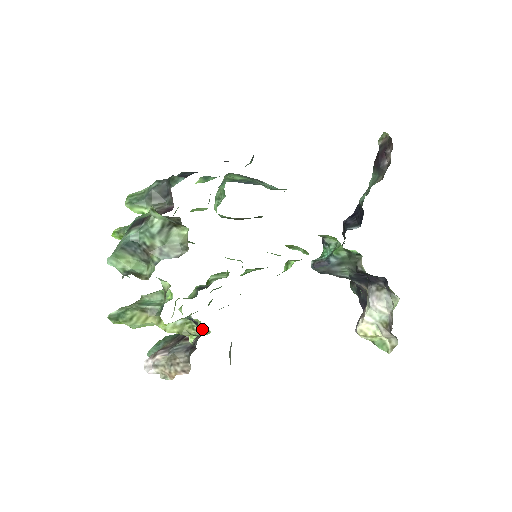
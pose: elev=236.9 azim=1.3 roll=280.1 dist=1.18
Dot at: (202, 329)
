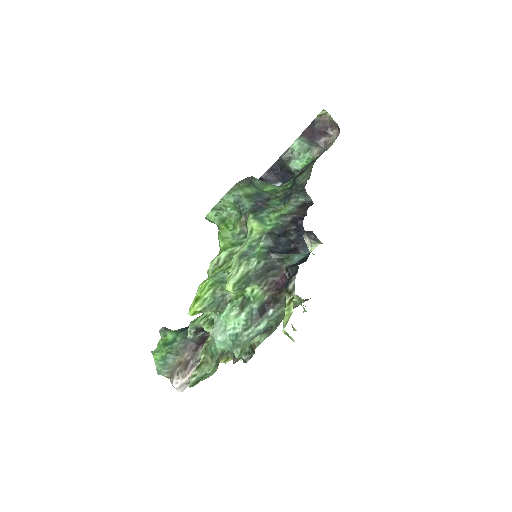
Dot at: occluded
